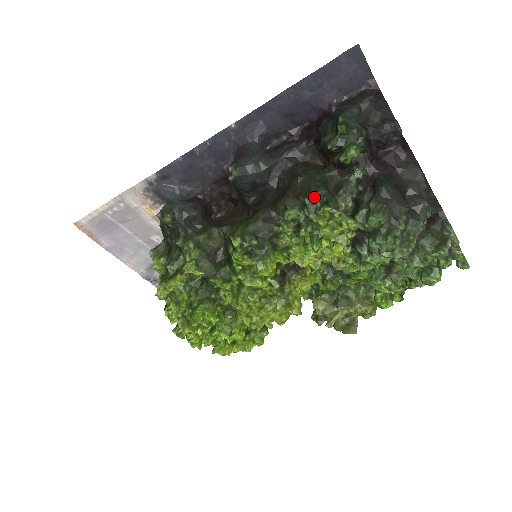
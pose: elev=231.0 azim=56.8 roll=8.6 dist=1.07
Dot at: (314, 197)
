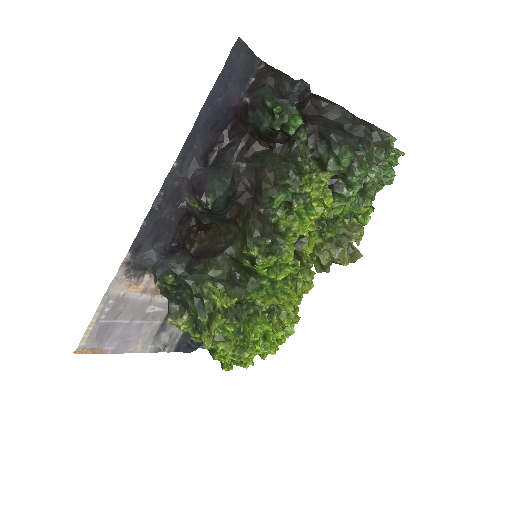
Dot at: (291, 175)
